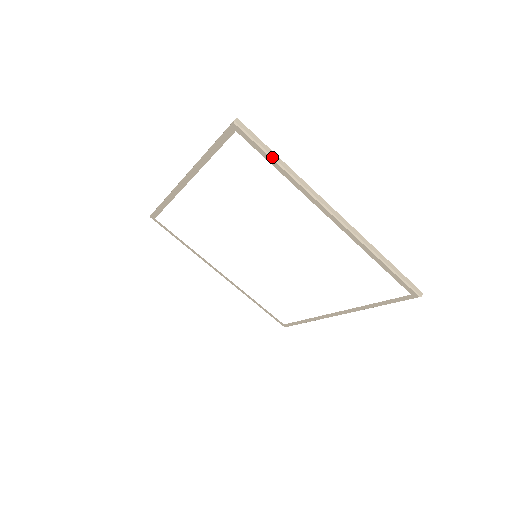
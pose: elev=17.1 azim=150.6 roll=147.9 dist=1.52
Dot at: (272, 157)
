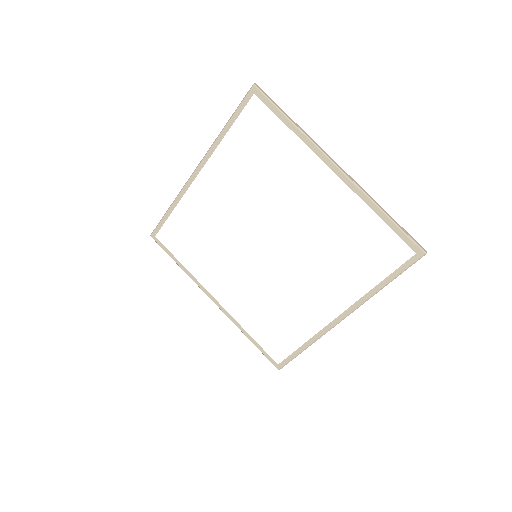
Dot at: (284, 114)
